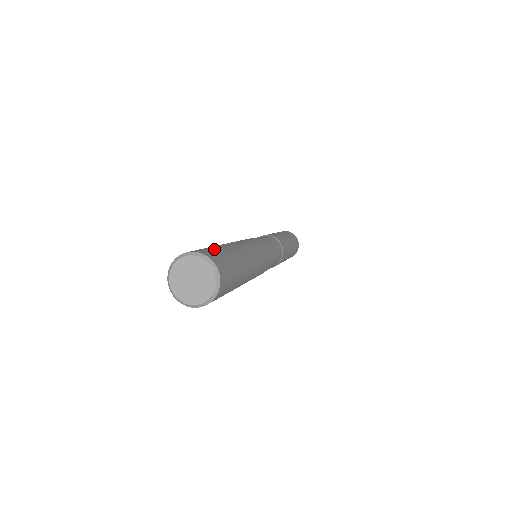
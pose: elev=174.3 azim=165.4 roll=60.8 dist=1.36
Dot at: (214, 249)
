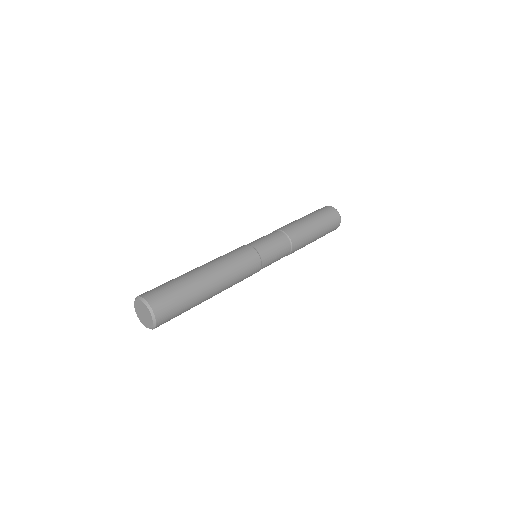
Dot at: (159, 286)
